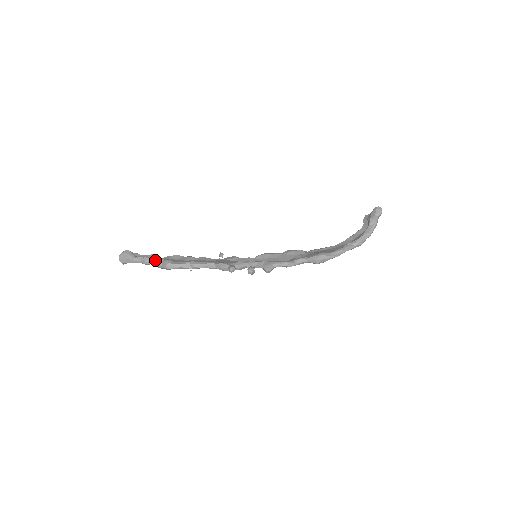
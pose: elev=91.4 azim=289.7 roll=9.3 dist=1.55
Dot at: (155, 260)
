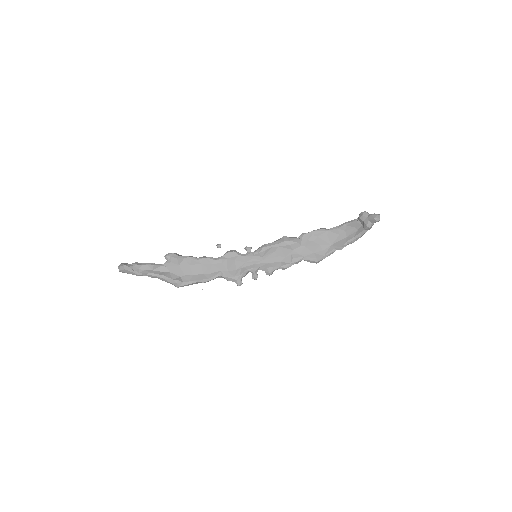
Dot at: (163, 280)
